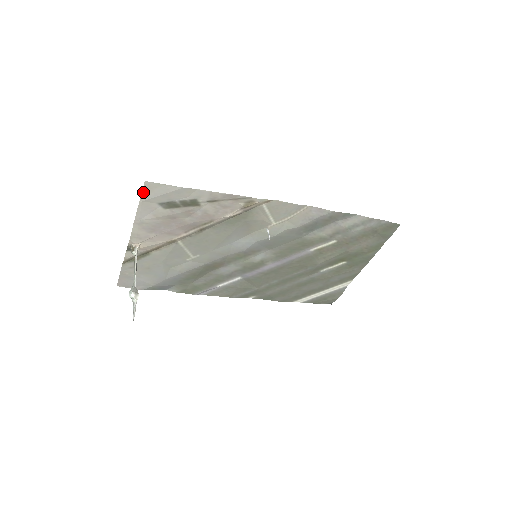
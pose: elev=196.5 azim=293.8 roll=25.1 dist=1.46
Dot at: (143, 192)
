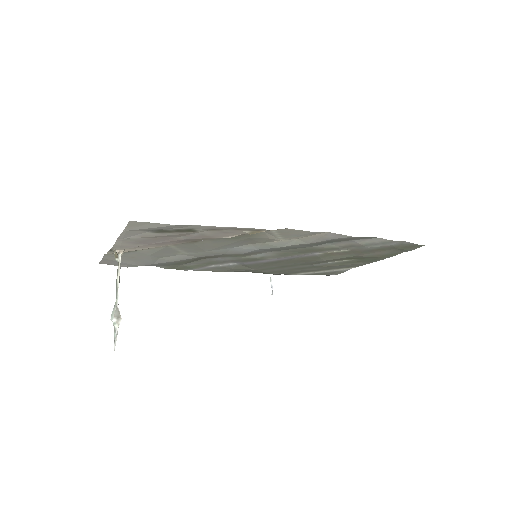
Dot at: (127, 226)
